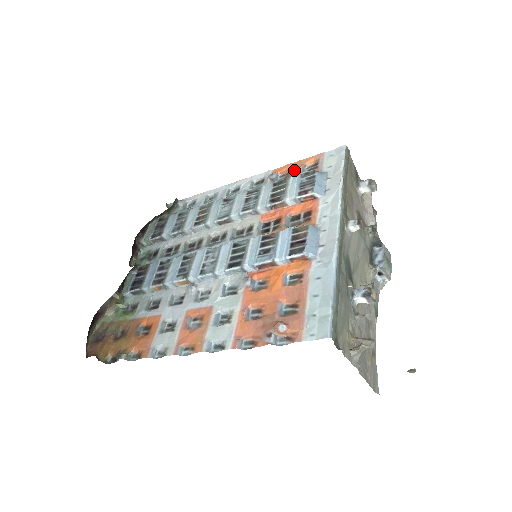
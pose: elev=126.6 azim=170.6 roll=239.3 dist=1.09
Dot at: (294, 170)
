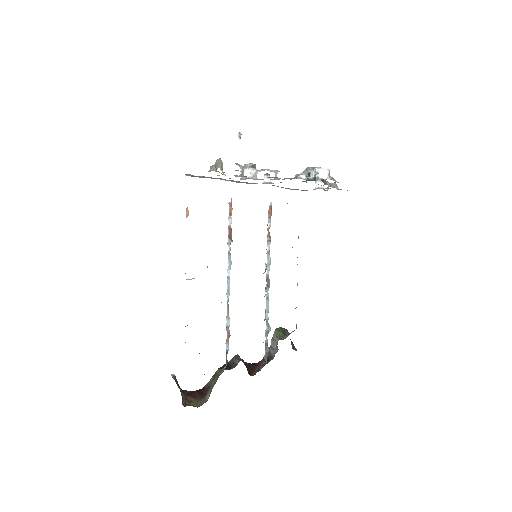
Dot at: occluded
